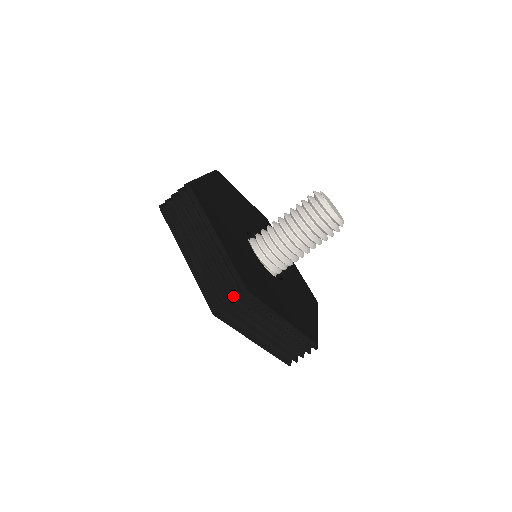
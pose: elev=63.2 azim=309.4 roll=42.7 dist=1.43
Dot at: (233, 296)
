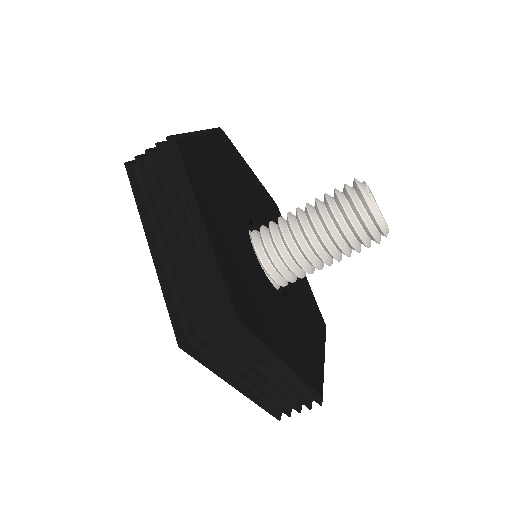
Dot at: (213, 323)
